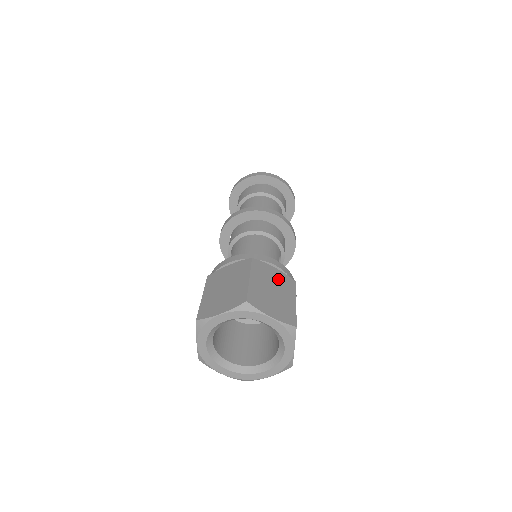
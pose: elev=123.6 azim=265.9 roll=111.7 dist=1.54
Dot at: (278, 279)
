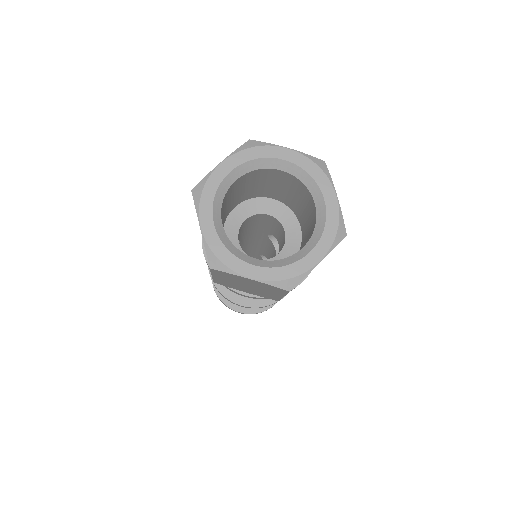
Dot at: occluded
